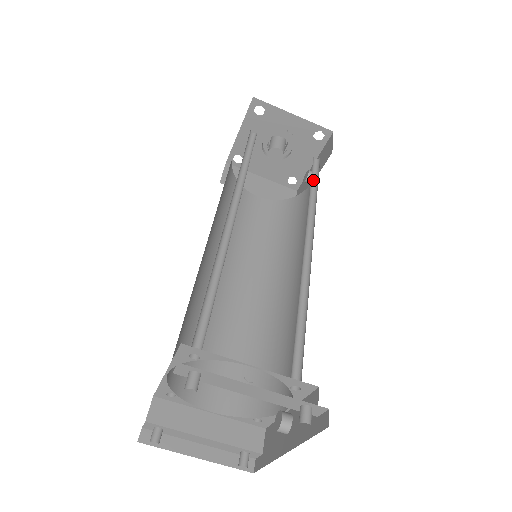
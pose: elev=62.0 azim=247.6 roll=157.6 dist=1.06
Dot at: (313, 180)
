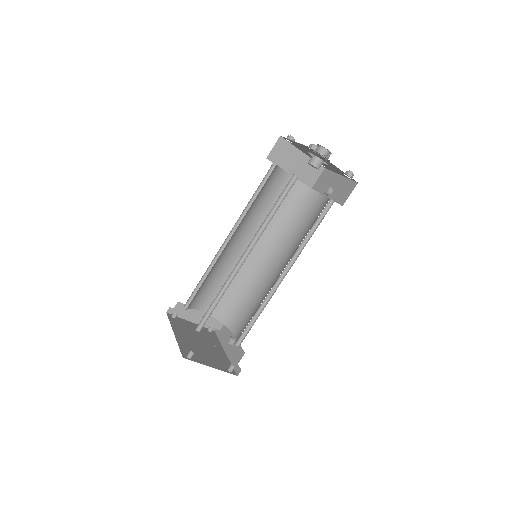
Dot at: (317, 220)
